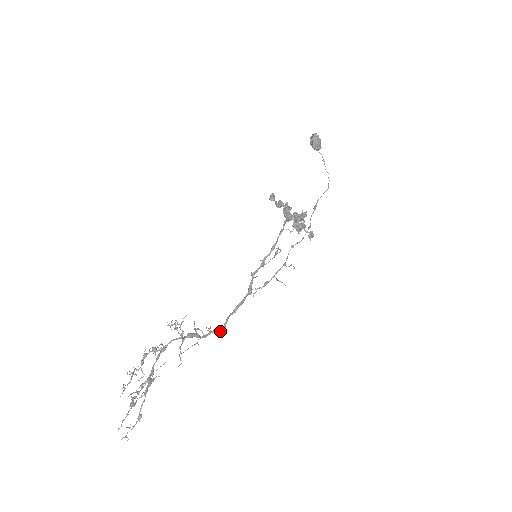
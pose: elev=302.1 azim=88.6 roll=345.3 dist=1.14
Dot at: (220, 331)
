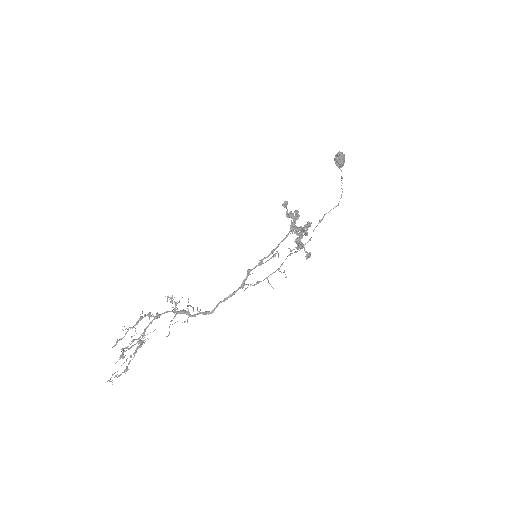
Dot at: (208, 314)
